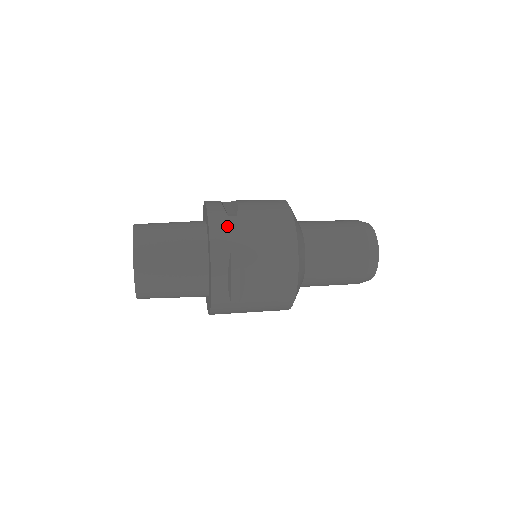
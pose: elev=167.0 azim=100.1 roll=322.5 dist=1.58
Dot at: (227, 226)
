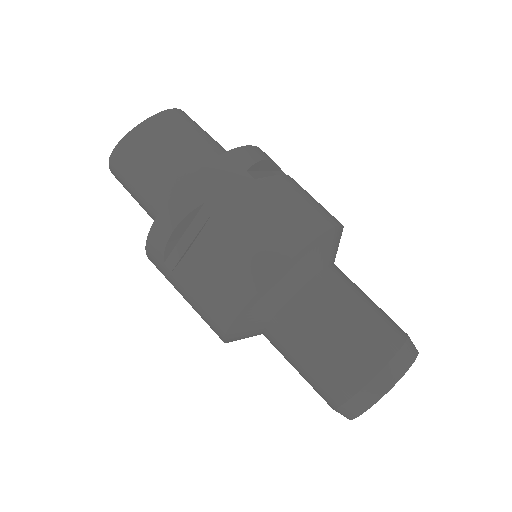
Dot at: (161, 270)
